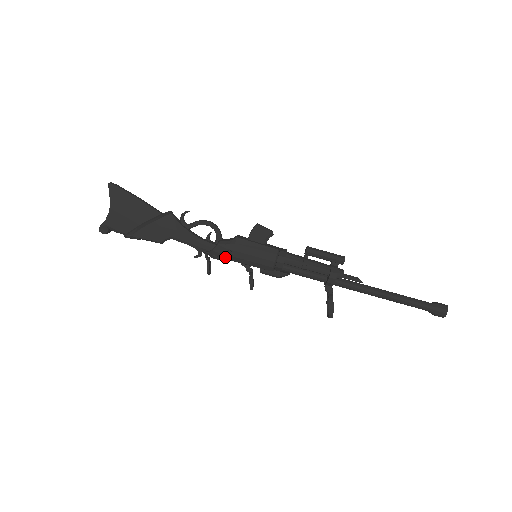
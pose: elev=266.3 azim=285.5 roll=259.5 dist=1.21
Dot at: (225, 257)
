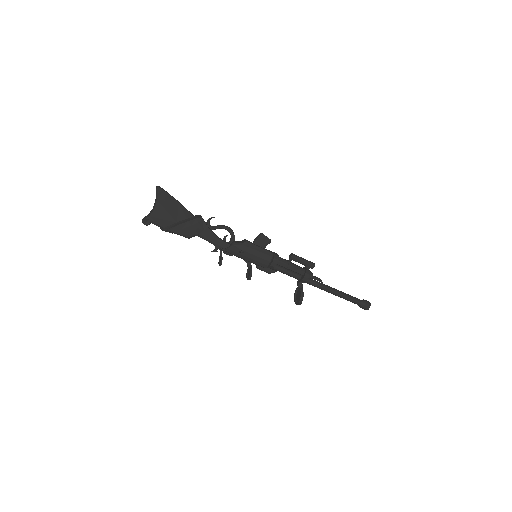
Dot at: (236, 254)
